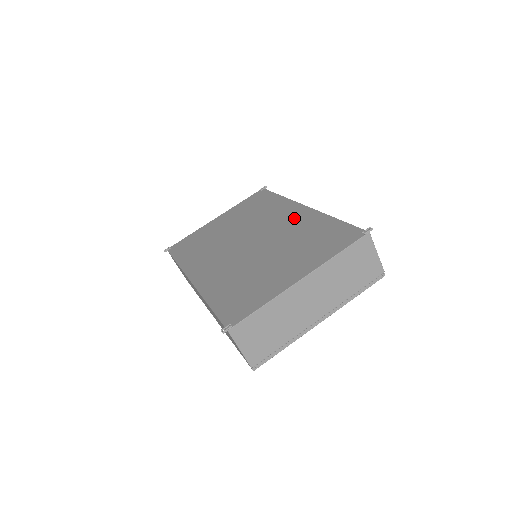
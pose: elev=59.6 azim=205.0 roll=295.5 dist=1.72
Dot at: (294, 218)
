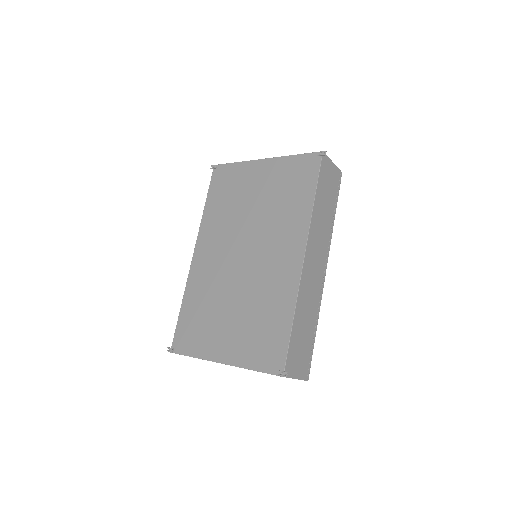
Dot at: (283, 268)
